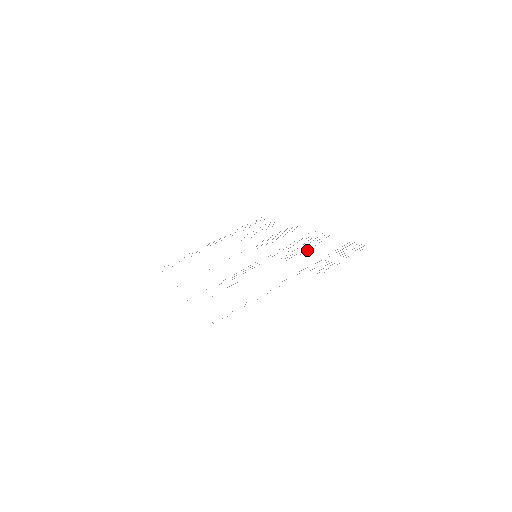
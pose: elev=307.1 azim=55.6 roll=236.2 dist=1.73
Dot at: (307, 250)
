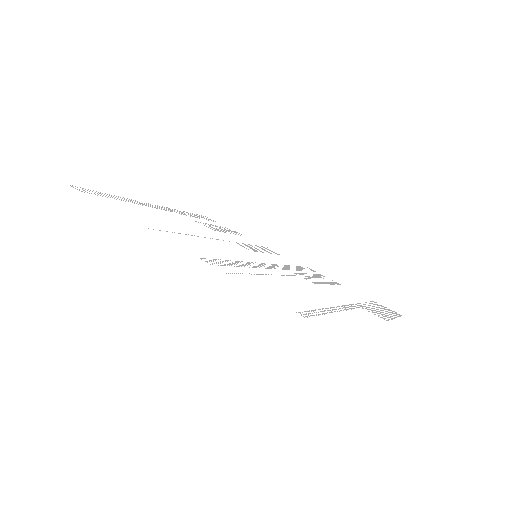
Dot at: occluded
